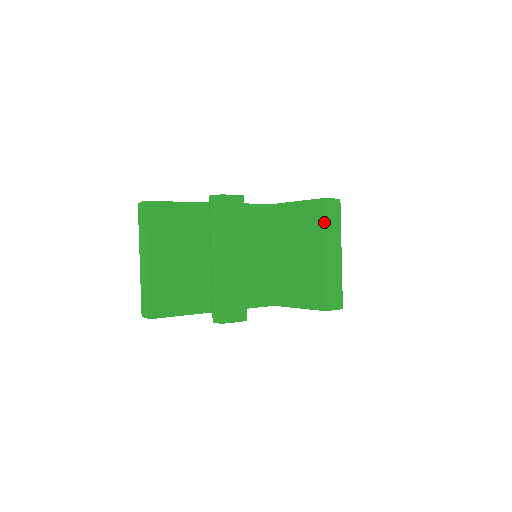
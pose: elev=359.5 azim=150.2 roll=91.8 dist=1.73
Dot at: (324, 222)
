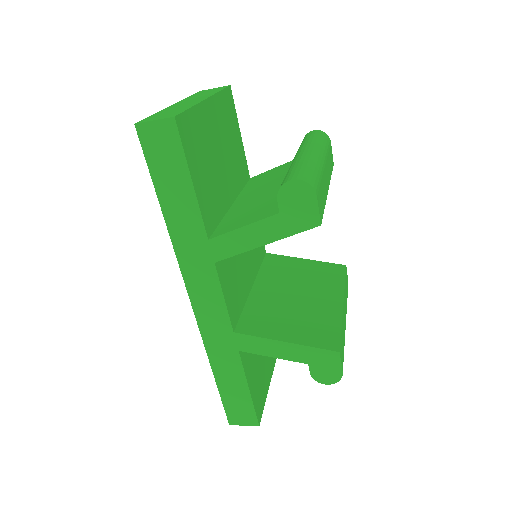
Dot at: (345, 280)
